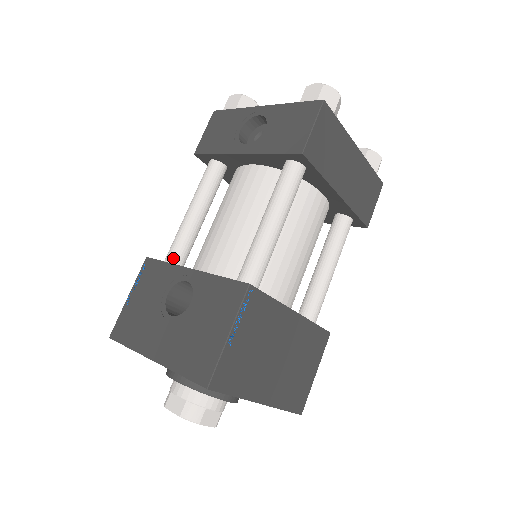
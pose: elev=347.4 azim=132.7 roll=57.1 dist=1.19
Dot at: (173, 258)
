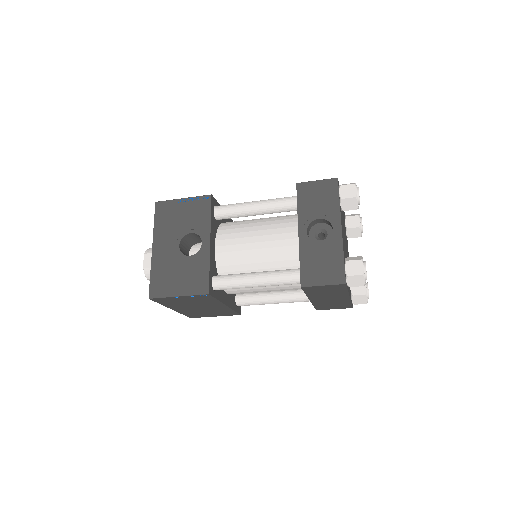
Dot at: (219, 214)
